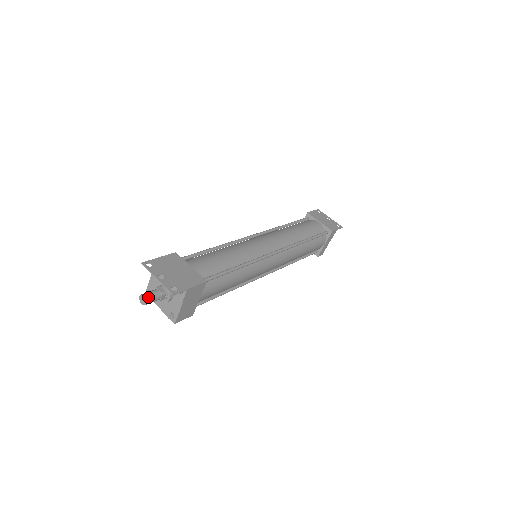
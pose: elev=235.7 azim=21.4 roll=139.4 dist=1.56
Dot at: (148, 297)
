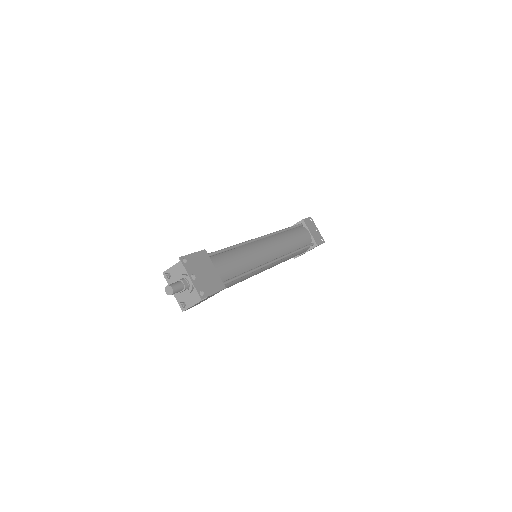
Dot at: (175, 290)
